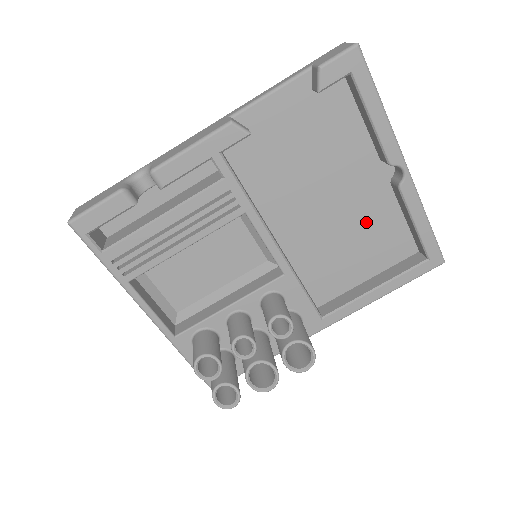
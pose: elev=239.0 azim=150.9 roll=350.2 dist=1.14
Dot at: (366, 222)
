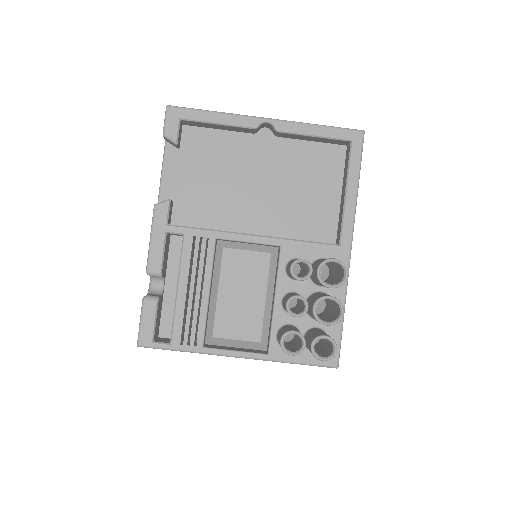
Dot at: (293, 169)
